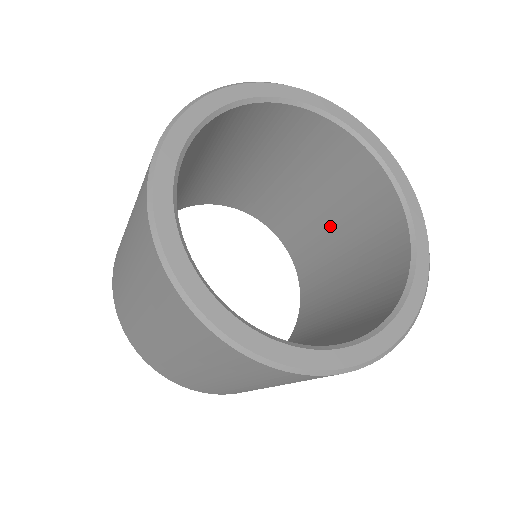
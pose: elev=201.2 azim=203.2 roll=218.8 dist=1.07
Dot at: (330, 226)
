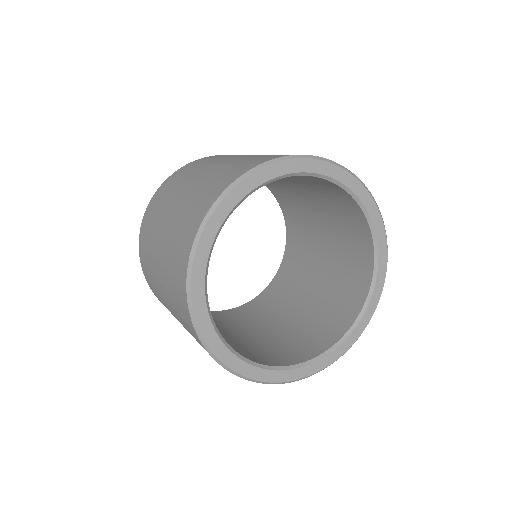
Dot at: (314, 210)
